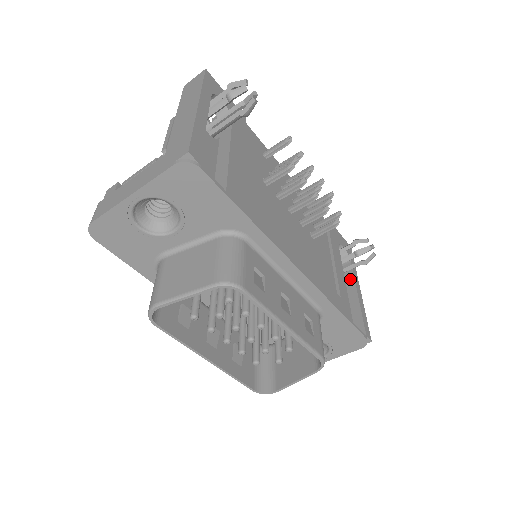
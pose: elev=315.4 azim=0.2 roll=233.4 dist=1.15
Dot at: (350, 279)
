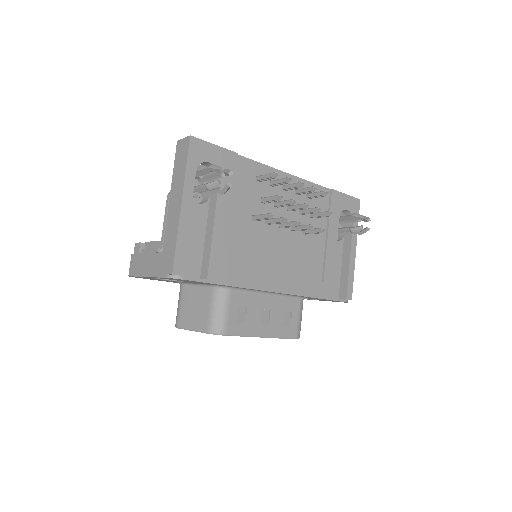
Dot at: (348, 241)
